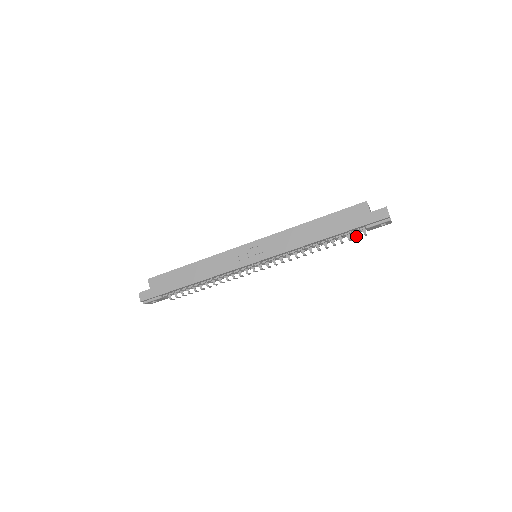
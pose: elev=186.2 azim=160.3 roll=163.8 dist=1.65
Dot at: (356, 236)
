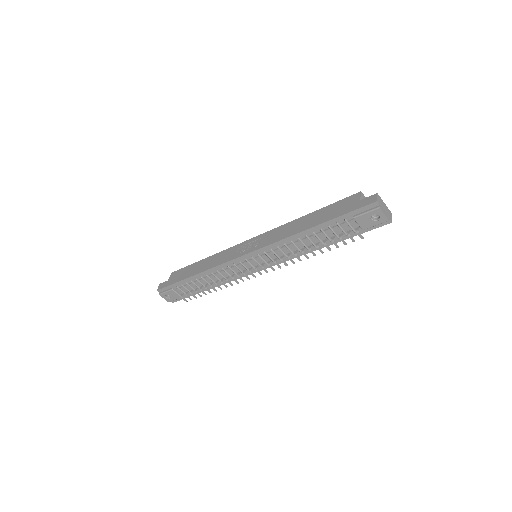
Dot at: (348, 234)
